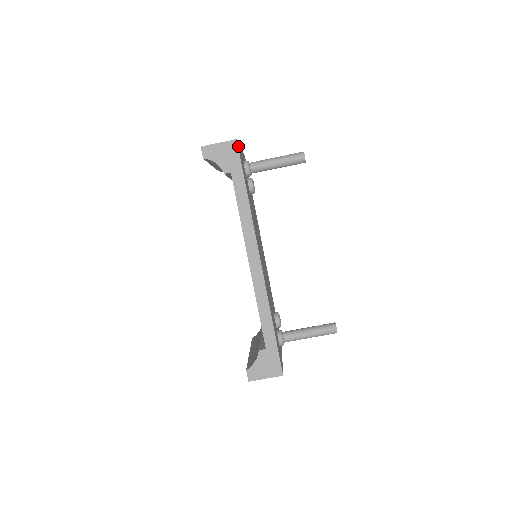
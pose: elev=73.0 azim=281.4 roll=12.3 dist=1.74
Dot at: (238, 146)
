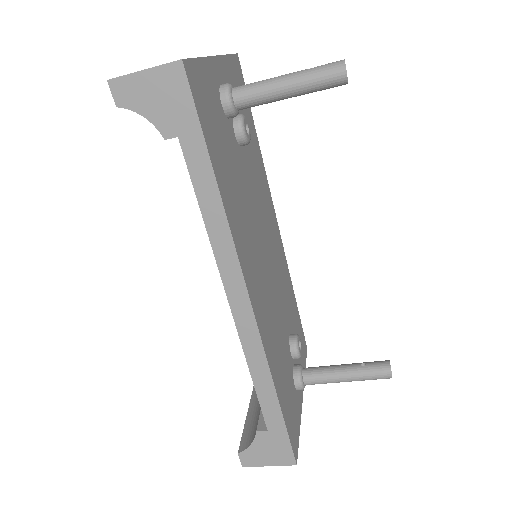
Dot at: (190, 72)
